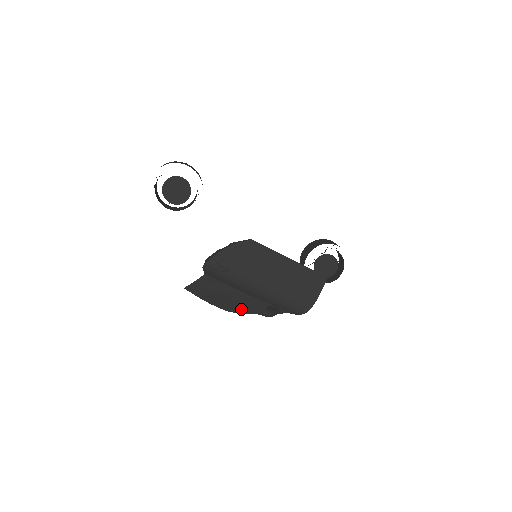
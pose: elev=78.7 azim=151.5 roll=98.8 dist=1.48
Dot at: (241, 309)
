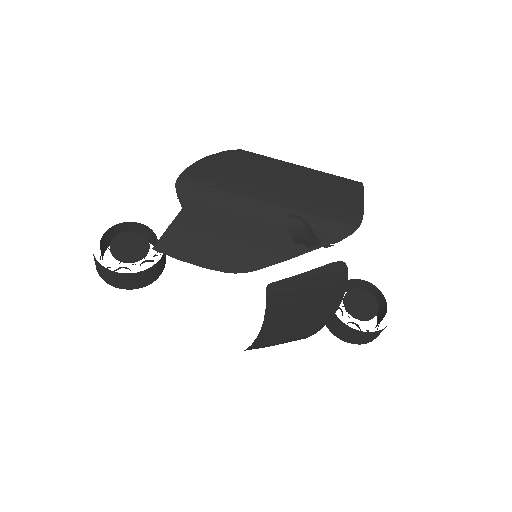
Dot at: (255, 260)
